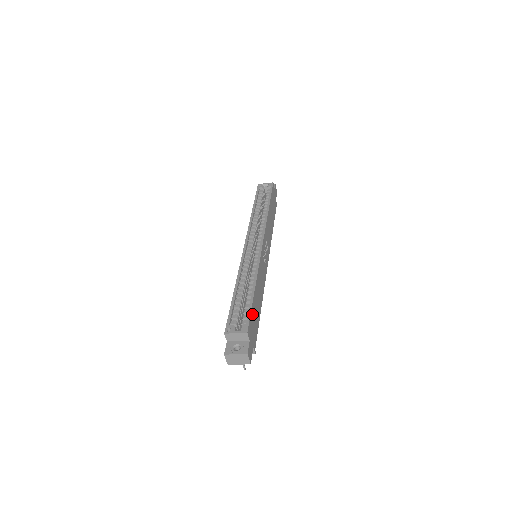
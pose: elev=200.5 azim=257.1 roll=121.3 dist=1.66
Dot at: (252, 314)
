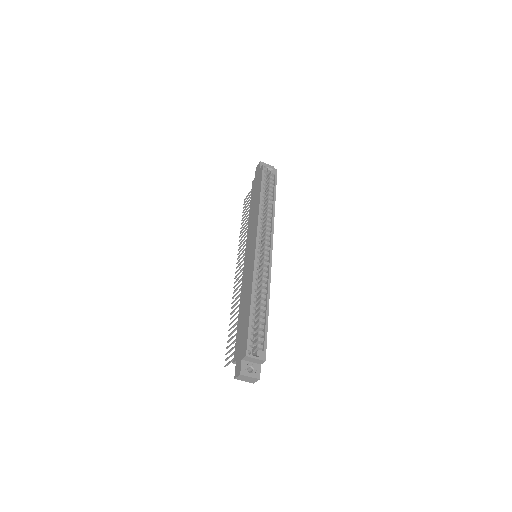
Dot at: occluded
